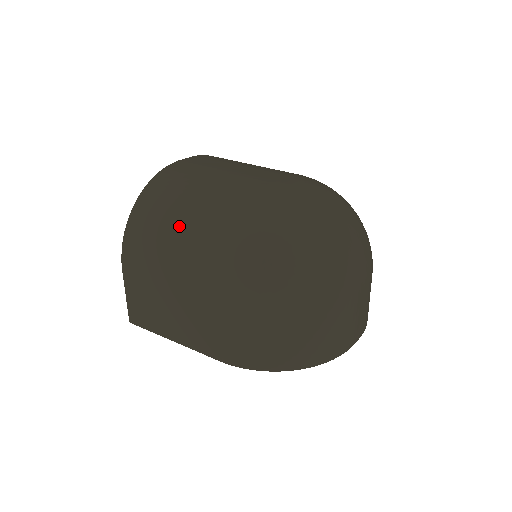
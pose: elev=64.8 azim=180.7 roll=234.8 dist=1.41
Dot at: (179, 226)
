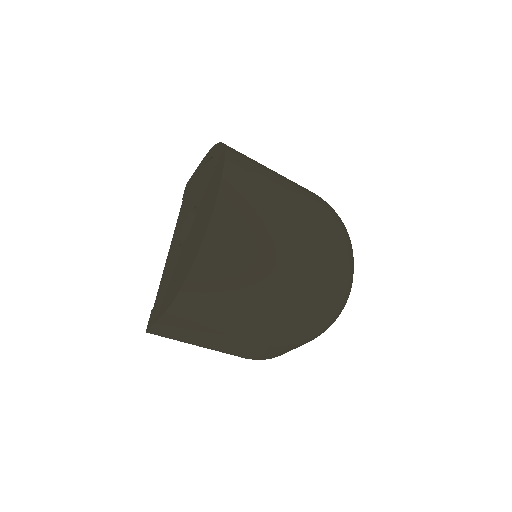
Dot at: (248, 295)
